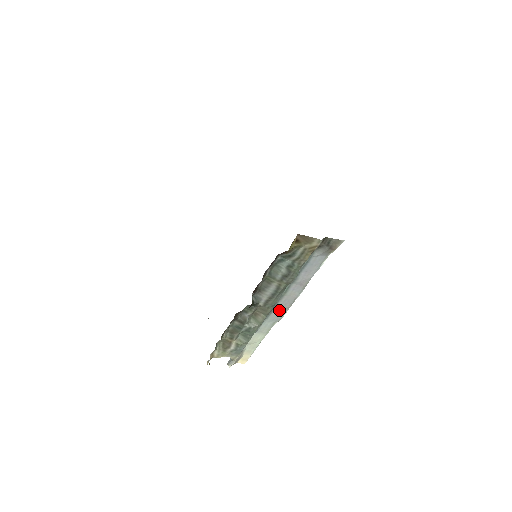
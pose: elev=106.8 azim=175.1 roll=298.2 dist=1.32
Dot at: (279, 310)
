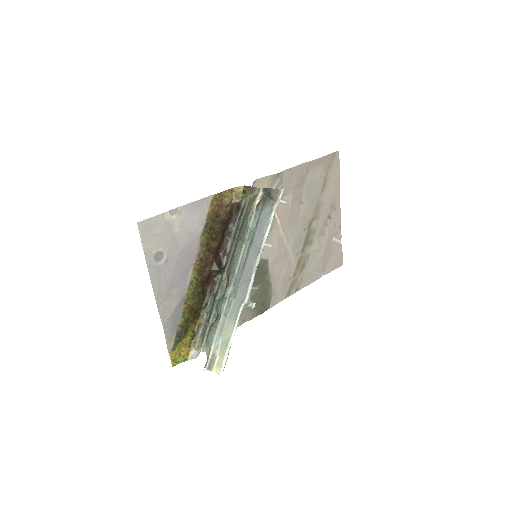
Dot at: (244, 285)
